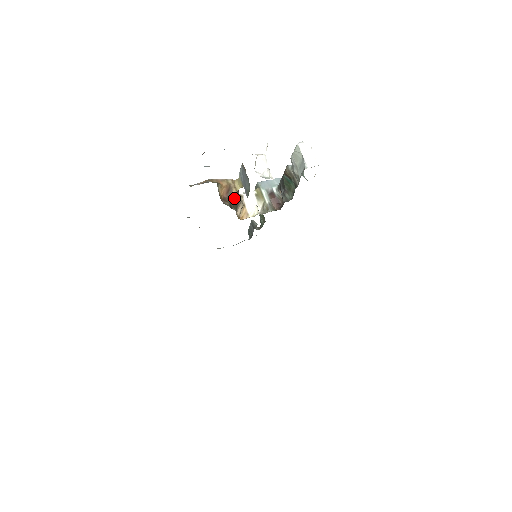
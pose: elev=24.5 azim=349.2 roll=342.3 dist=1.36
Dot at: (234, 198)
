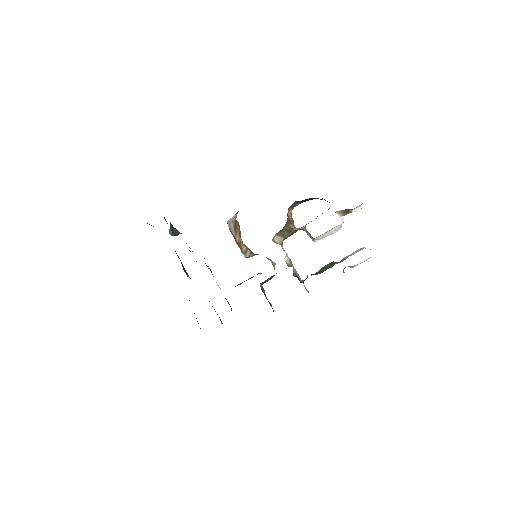
Dot at: (289, 226)
